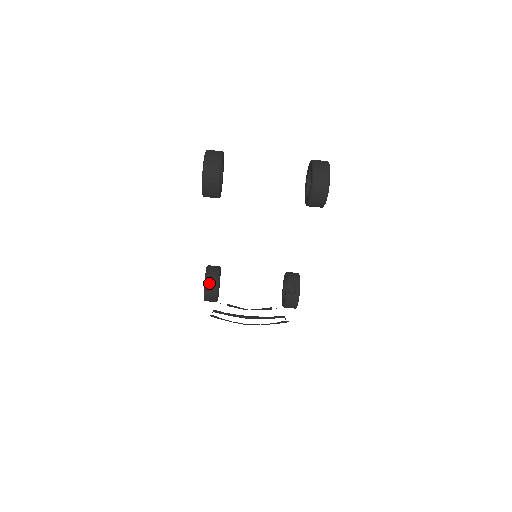
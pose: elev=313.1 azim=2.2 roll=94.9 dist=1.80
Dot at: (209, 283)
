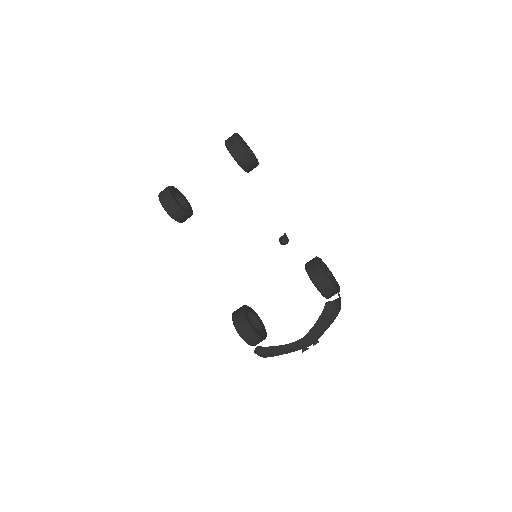
Dot at: (235, 314)
